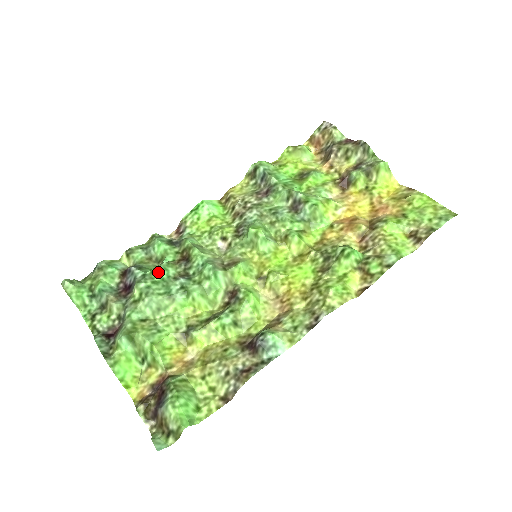
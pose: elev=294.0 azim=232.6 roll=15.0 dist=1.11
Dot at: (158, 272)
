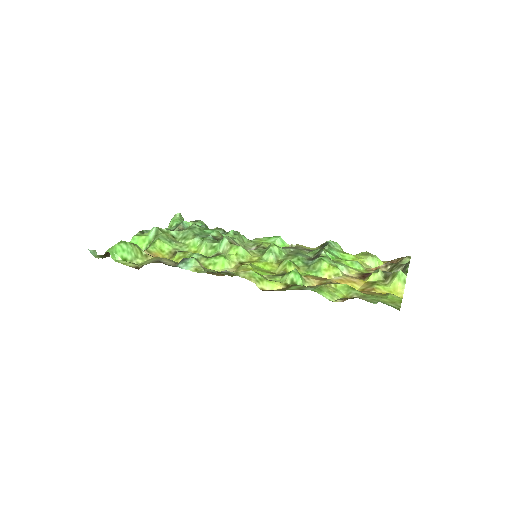
Dot at: (209, 229)
